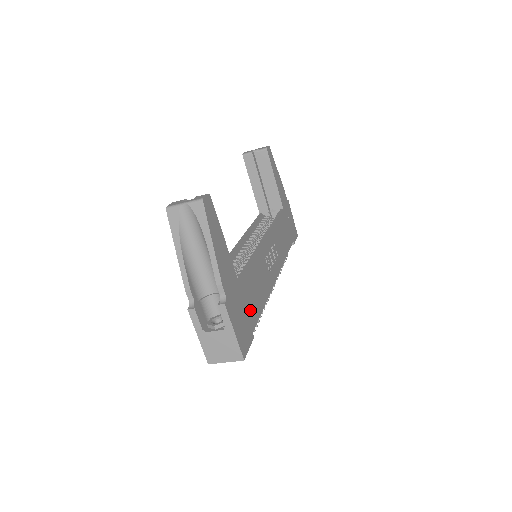
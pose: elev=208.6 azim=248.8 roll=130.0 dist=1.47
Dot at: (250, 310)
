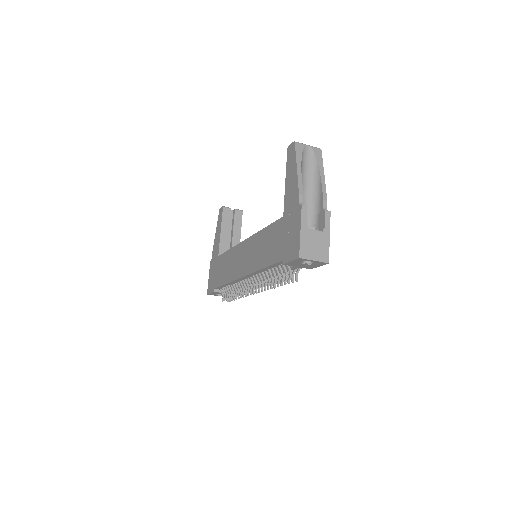
Dot at: occluded
